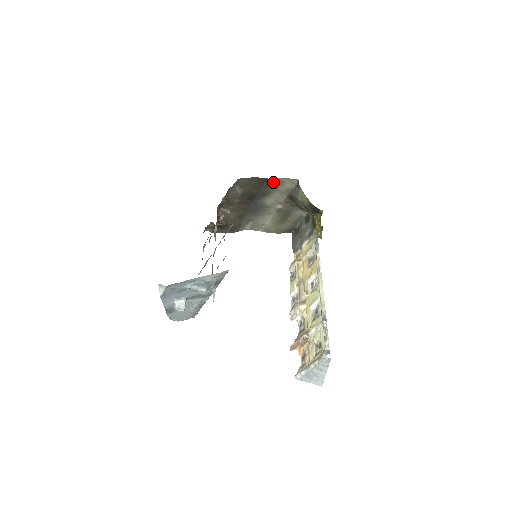
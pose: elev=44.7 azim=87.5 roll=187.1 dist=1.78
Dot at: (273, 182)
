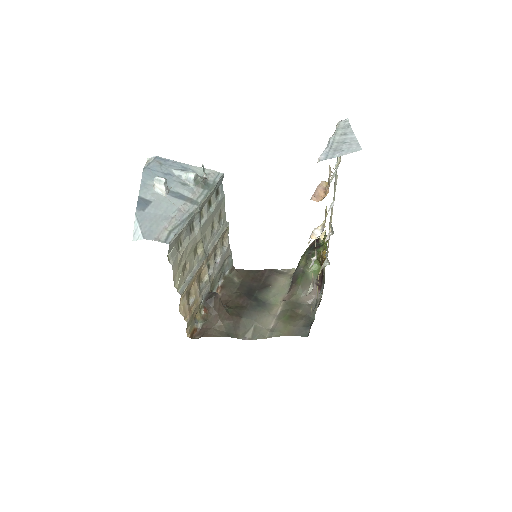
Dot at: (272, 272)
